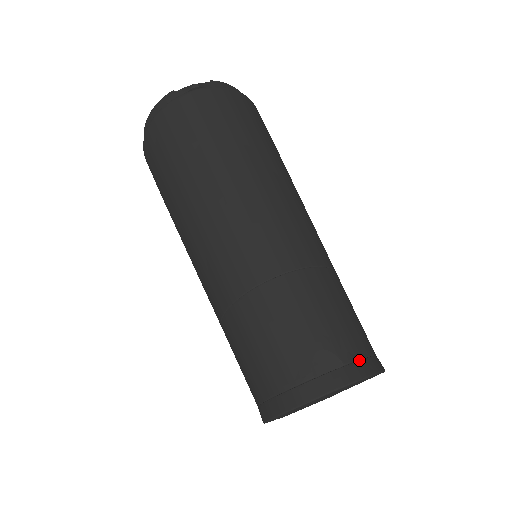
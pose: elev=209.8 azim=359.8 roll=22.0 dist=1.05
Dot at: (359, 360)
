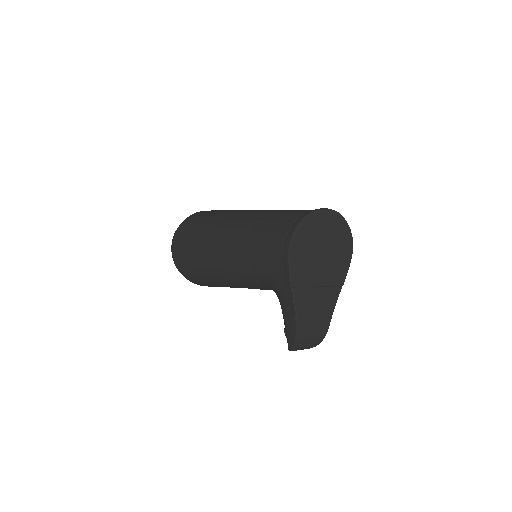
Dot at: occluded
